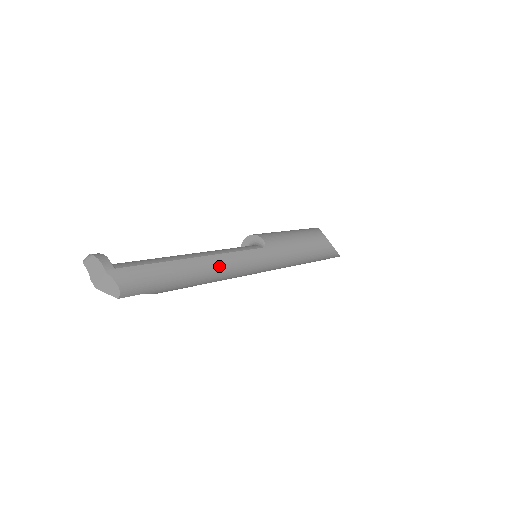
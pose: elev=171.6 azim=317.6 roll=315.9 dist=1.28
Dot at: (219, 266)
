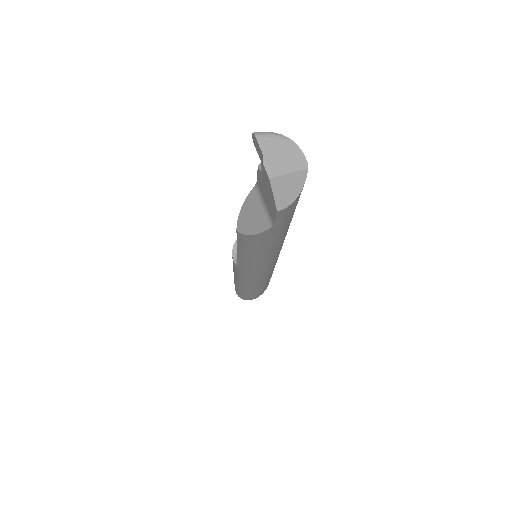
Dot at: (282, 244)
